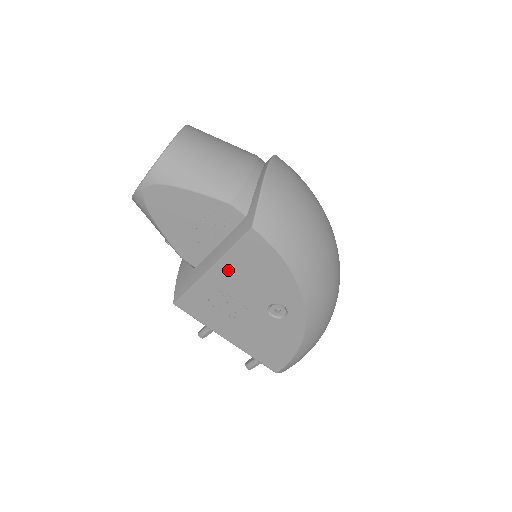
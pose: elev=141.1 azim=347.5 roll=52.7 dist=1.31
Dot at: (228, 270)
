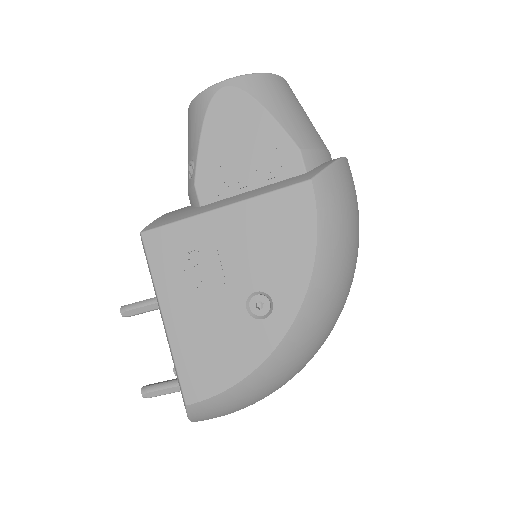
Dot at: (244, 218)
